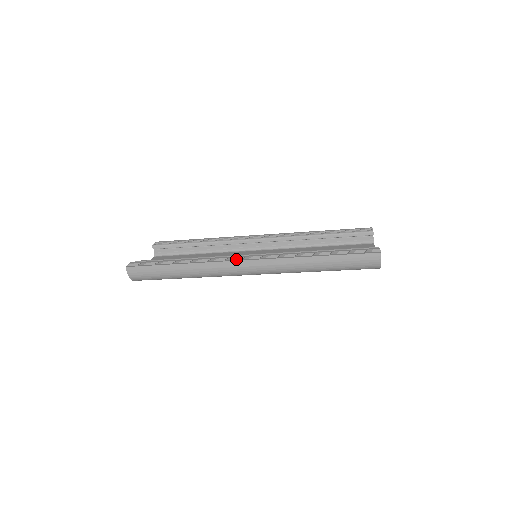
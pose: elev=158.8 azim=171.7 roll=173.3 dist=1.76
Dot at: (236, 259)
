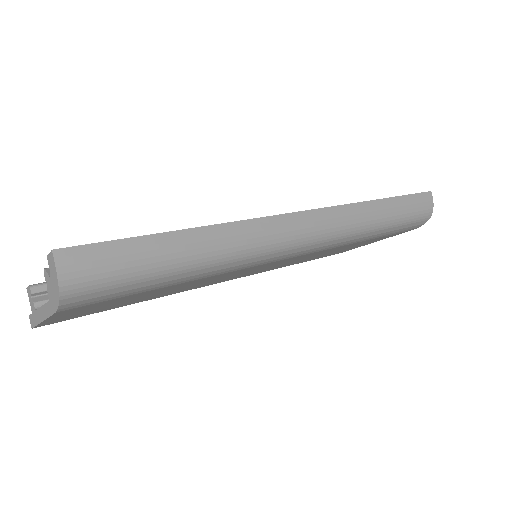
Dot at: occluded
